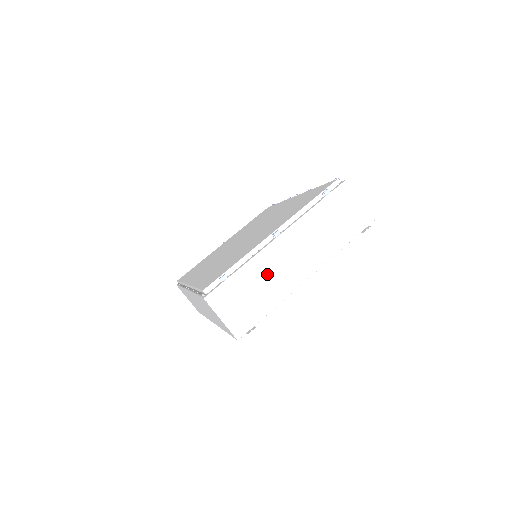
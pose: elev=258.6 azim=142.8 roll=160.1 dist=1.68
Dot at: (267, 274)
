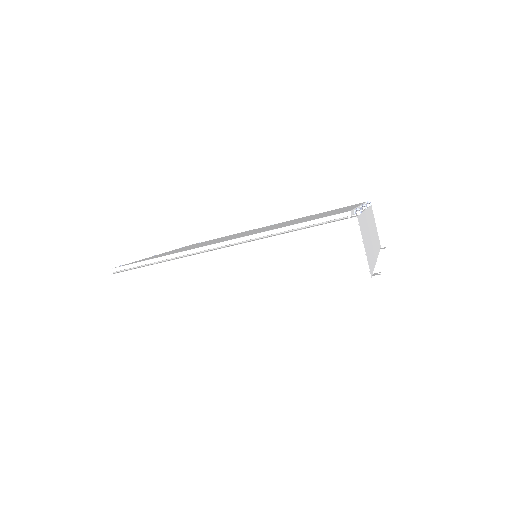
Dot at: (368, 234)
